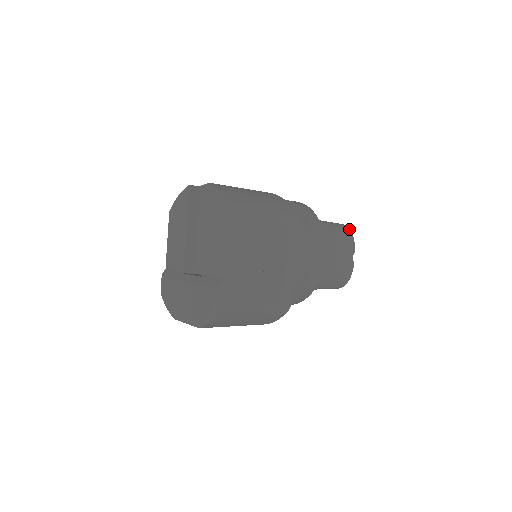
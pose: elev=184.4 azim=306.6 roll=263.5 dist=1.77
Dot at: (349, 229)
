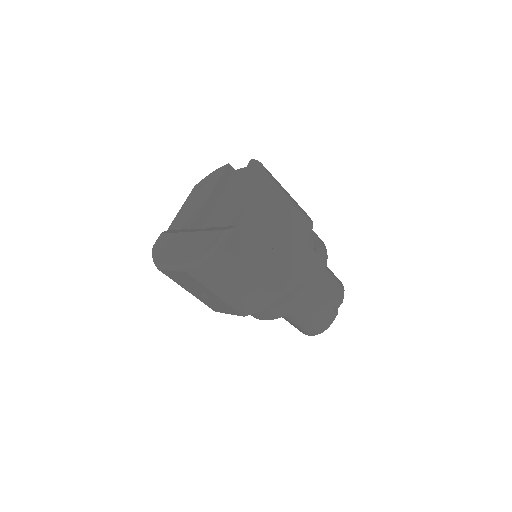
Dot at: occluded
